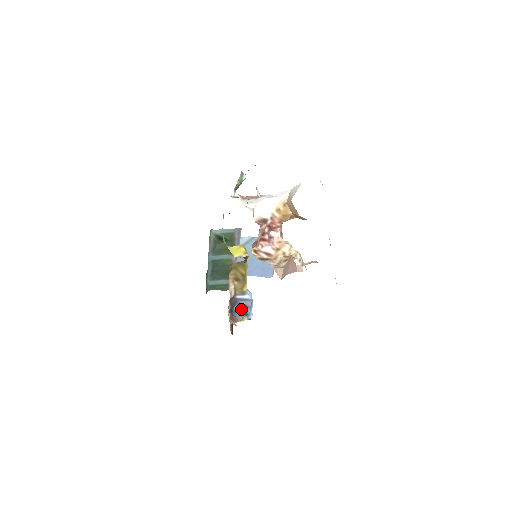
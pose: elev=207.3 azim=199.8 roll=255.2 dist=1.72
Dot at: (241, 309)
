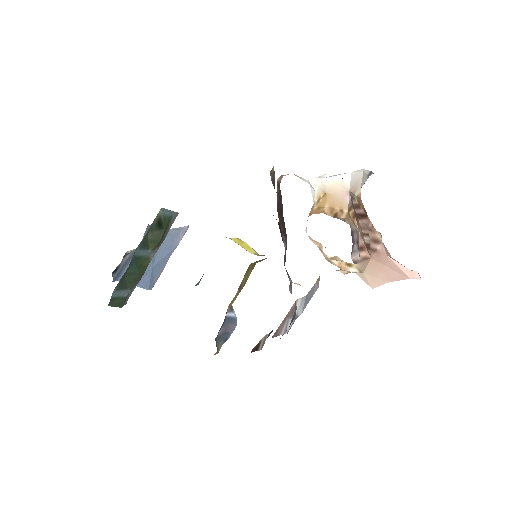
Dot at: (225, 333)
